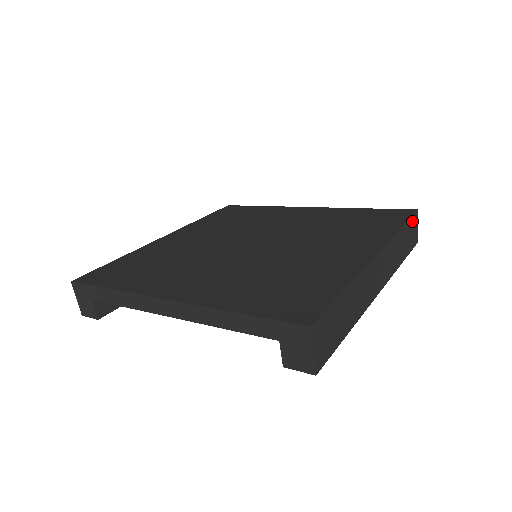
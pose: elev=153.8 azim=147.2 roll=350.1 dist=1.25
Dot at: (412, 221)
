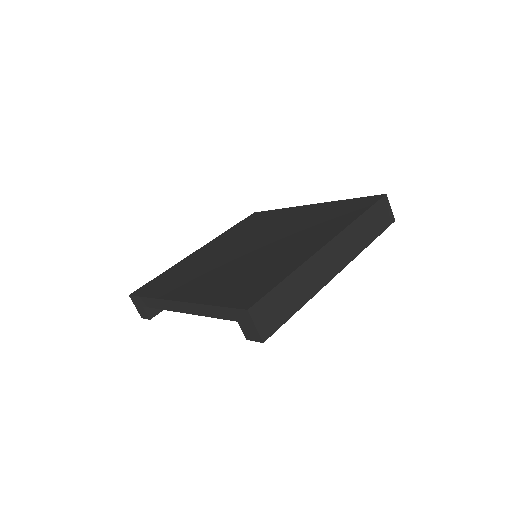
Dot at: (379, 205)
